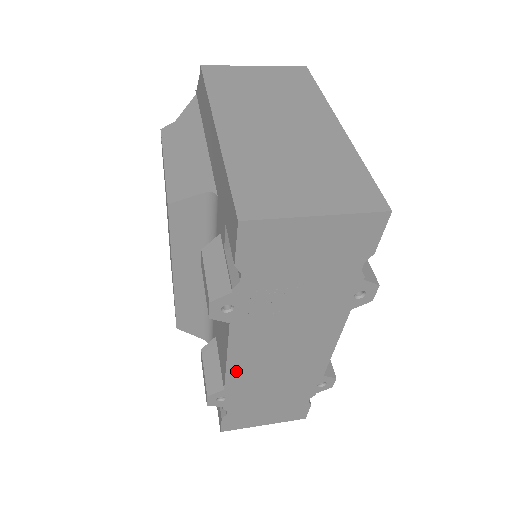
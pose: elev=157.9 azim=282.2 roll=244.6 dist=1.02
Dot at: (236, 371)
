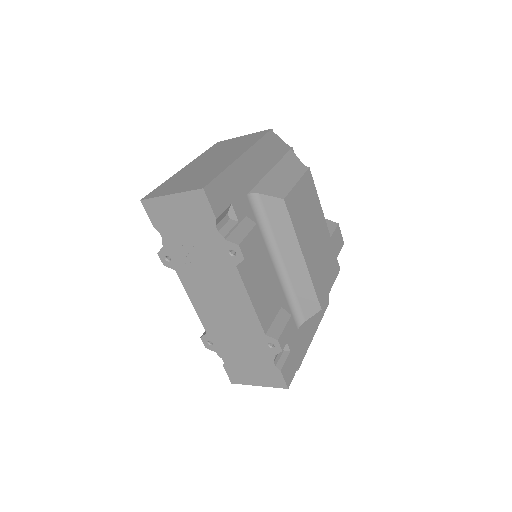
Dot at: (203, 315)
